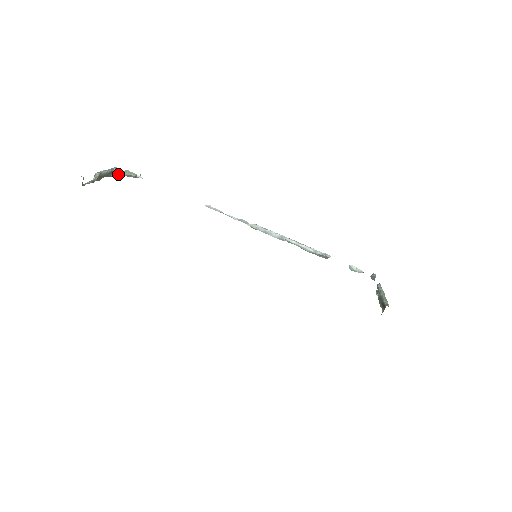
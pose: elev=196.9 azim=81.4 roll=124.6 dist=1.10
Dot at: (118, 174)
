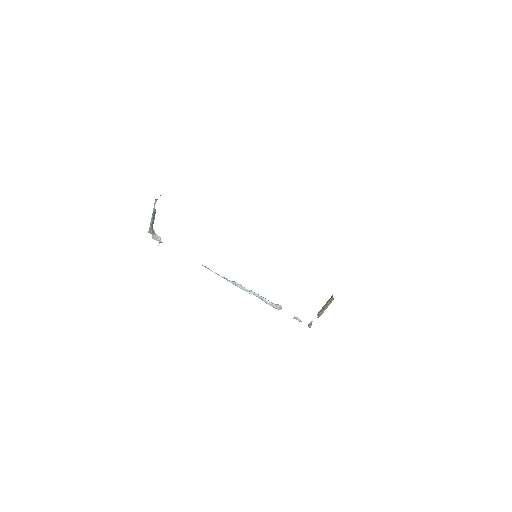
Dot at: (152, 231)
